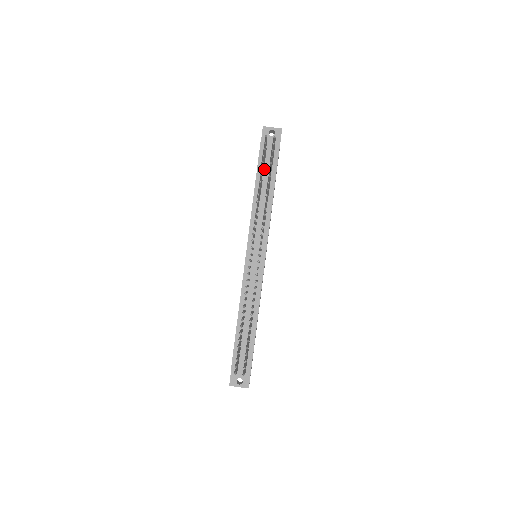
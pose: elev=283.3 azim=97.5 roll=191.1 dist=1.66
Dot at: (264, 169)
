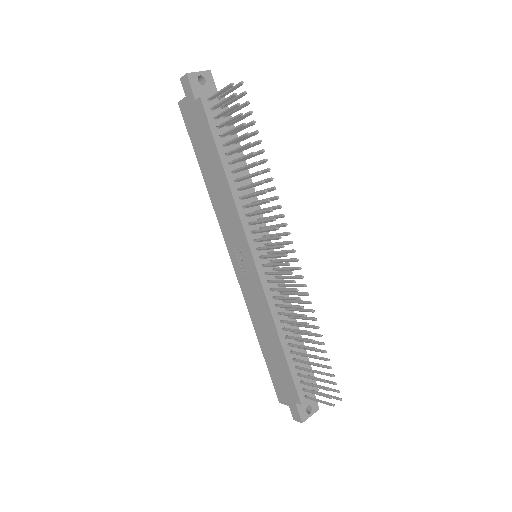
Dot at: (222, 136)
